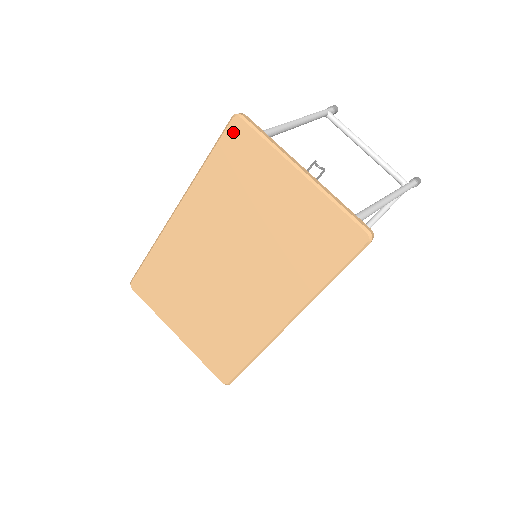
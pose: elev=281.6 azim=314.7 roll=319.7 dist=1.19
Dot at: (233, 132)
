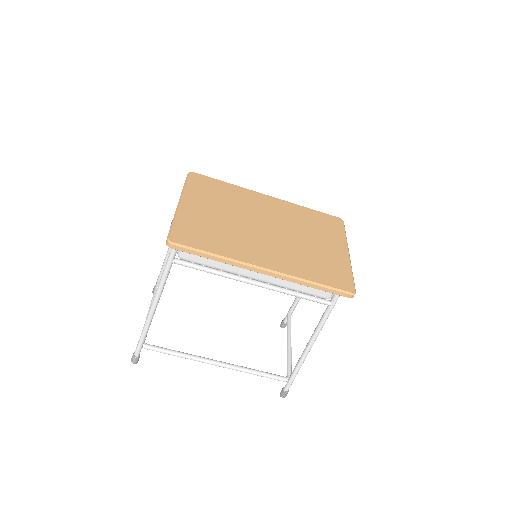
Dot at: (335, 219)
